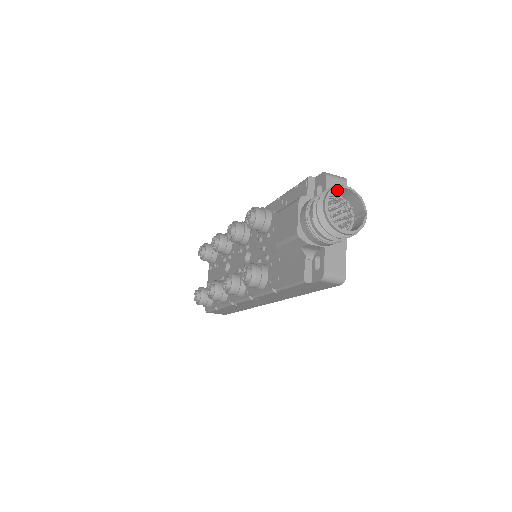
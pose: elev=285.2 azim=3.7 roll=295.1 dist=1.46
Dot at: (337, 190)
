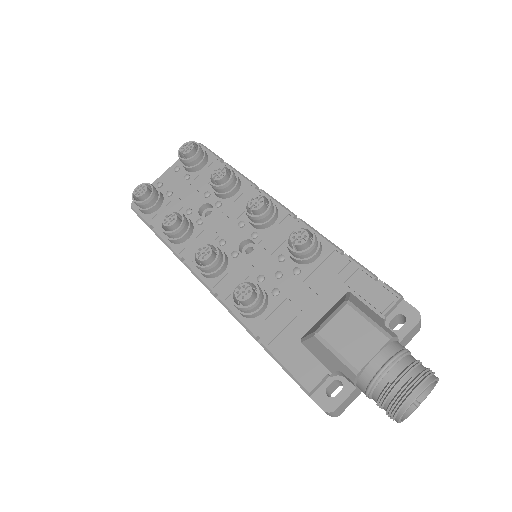
Dot at: occluded
